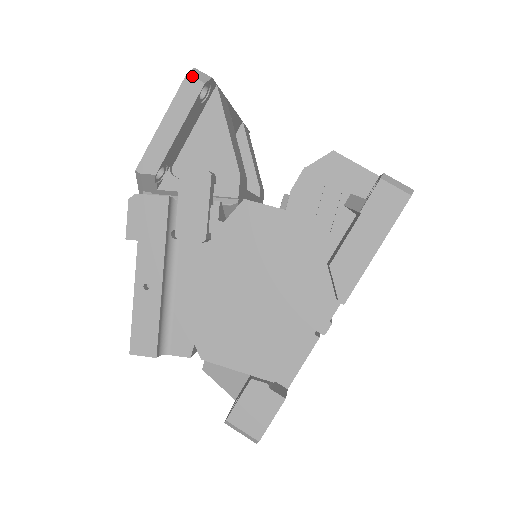
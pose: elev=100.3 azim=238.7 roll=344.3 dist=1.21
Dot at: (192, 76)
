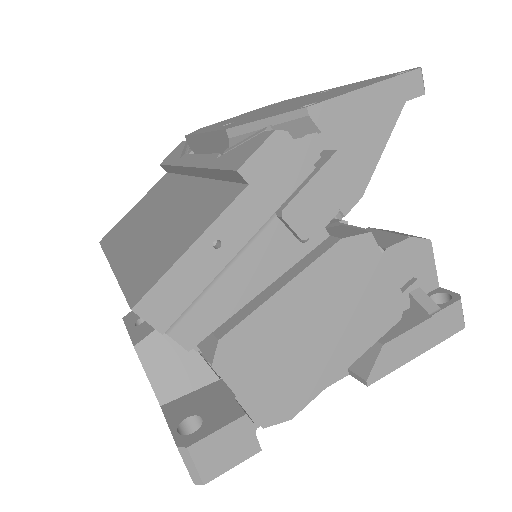
Dot at: (422, 75)
